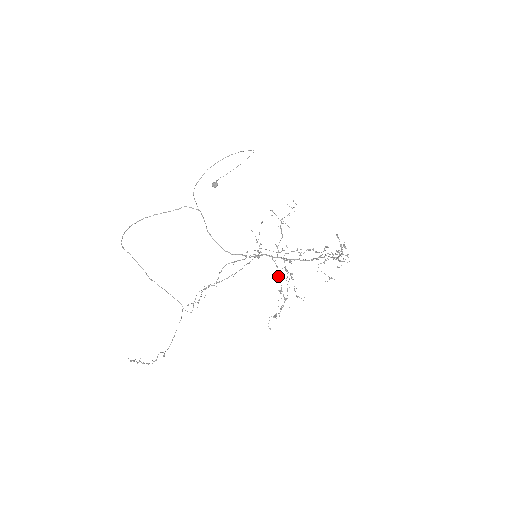
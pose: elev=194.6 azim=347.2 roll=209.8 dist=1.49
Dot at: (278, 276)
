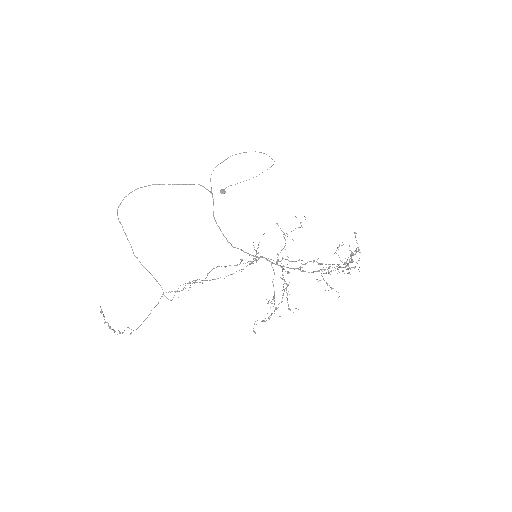
Dot at: (273, 284)
